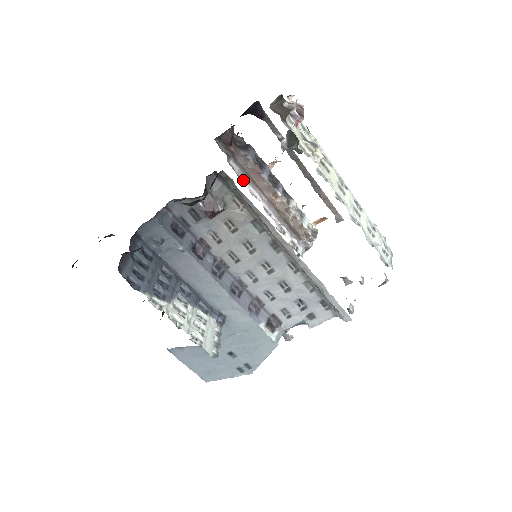
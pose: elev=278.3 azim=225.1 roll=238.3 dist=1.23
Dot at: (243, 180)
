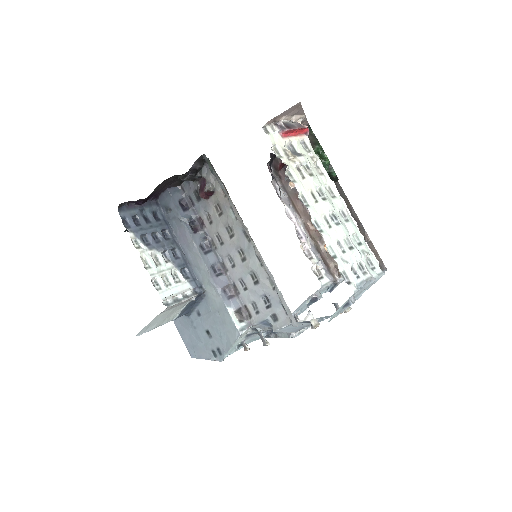
Dot at: (283, 201)
